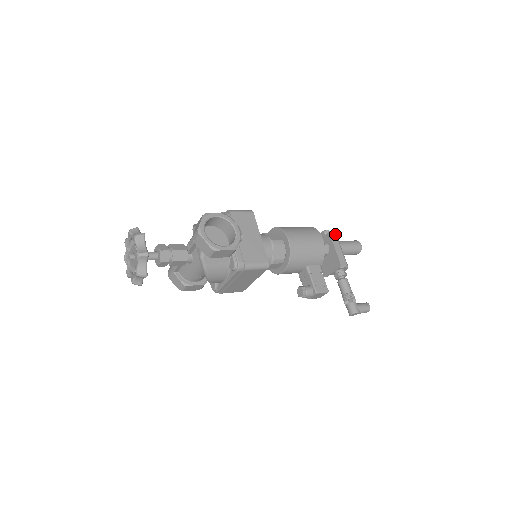
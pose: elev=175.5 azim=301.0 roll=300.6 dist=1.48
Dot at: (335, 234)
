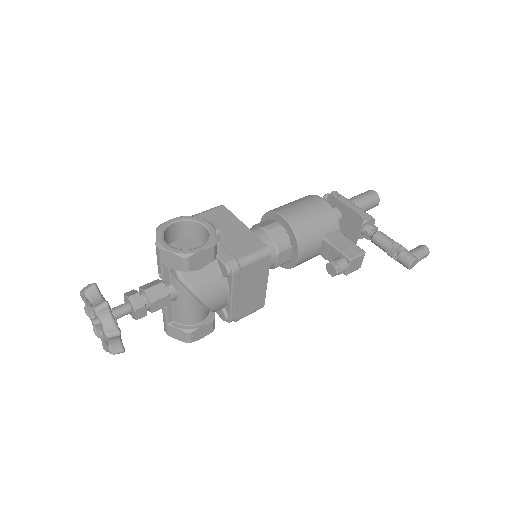
Dot at: (338, 193)
